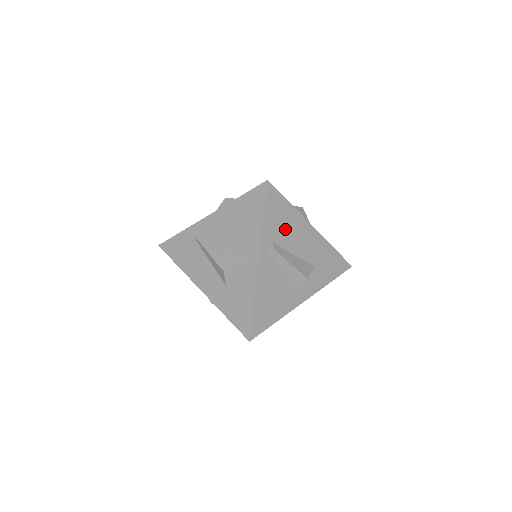
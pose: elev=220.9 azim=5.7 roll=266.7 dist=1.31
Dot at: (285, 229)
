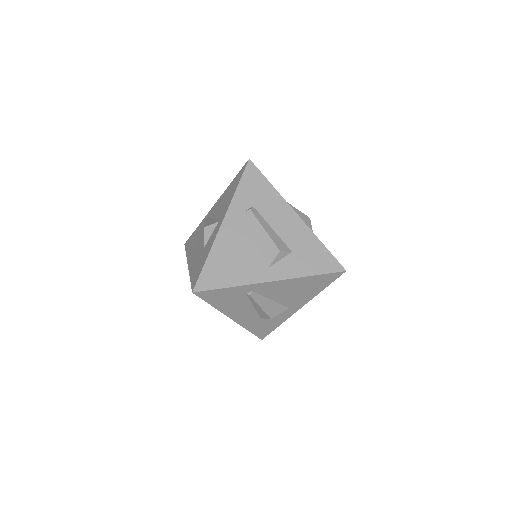
Dot at: occluded
